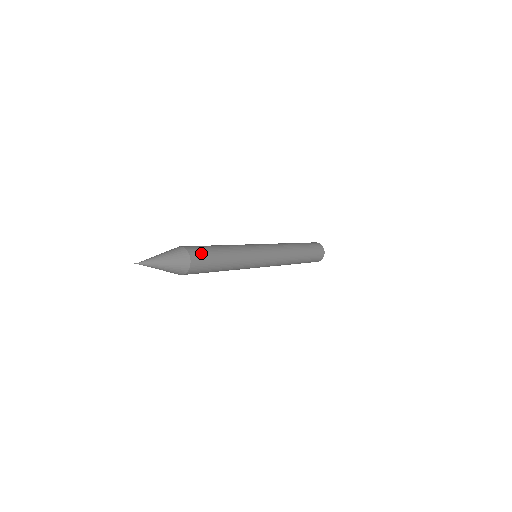
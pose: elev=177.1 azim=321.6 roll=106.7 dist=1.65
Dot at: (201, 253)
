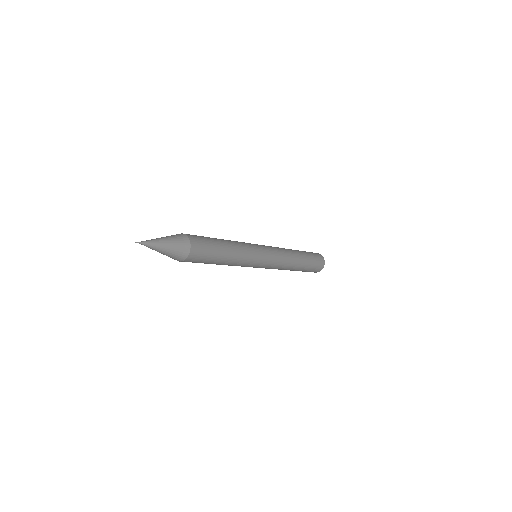
Dot at: (202, 249)
